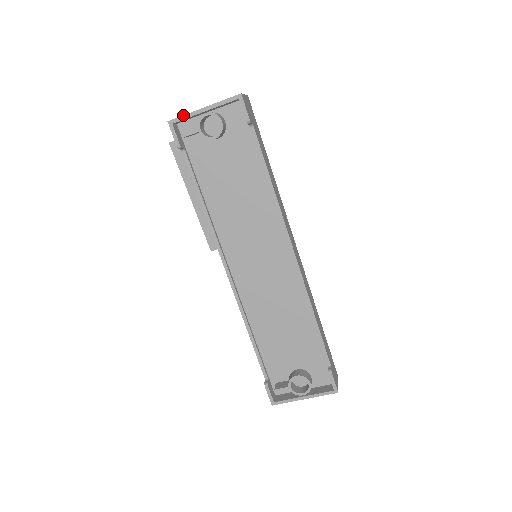
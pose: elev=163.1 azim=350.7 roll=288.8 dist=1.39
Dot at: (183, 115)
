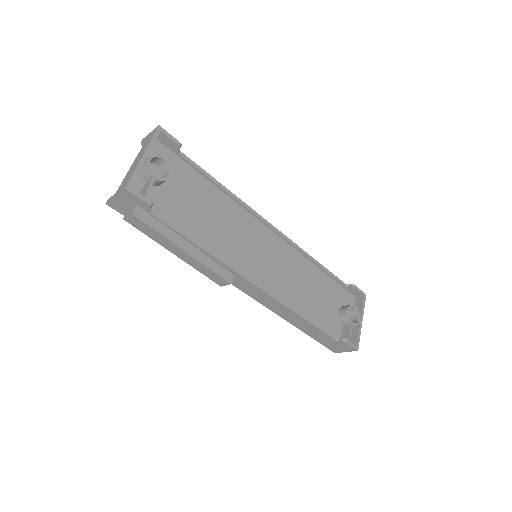
Dot at: (133, 173)
